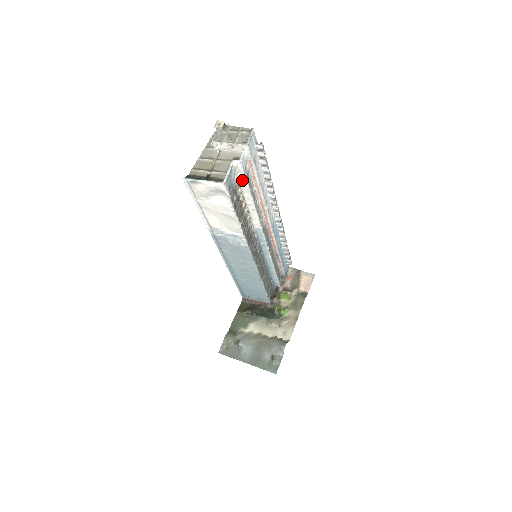
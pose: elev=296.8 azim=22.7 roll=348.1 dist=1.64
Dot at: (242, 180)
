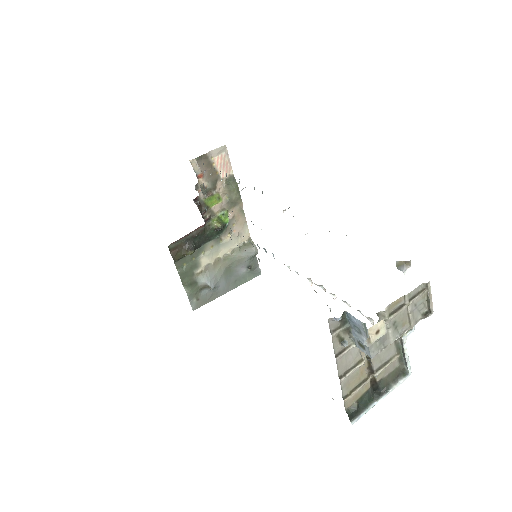
Dot at: occluded
